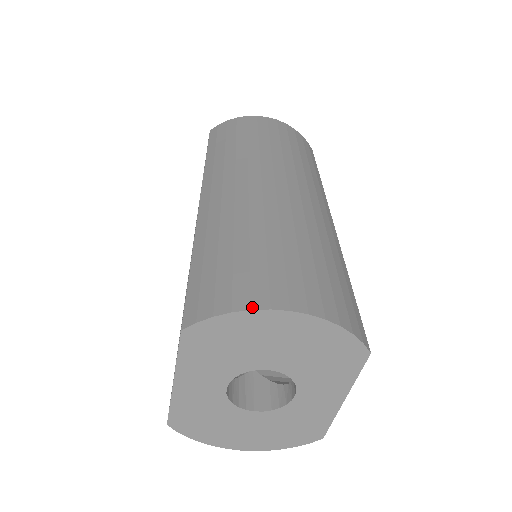
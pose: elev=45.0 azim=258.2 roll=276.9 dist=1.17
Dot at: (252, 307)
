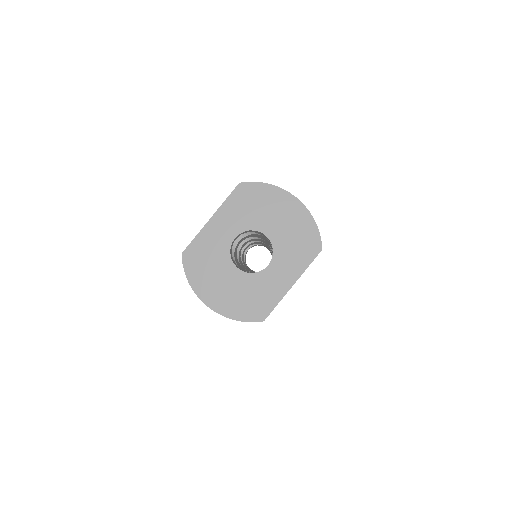
Dot at: (279, 187)
